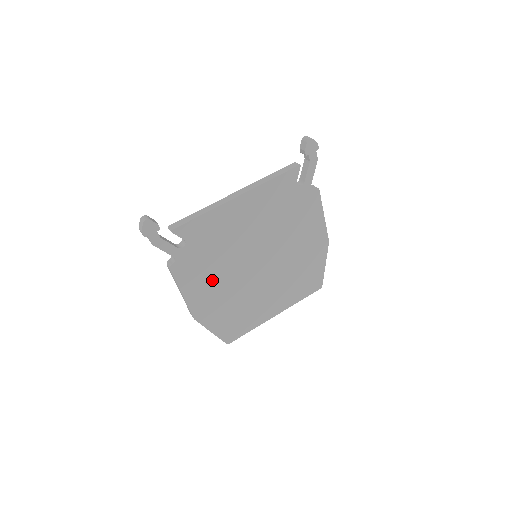
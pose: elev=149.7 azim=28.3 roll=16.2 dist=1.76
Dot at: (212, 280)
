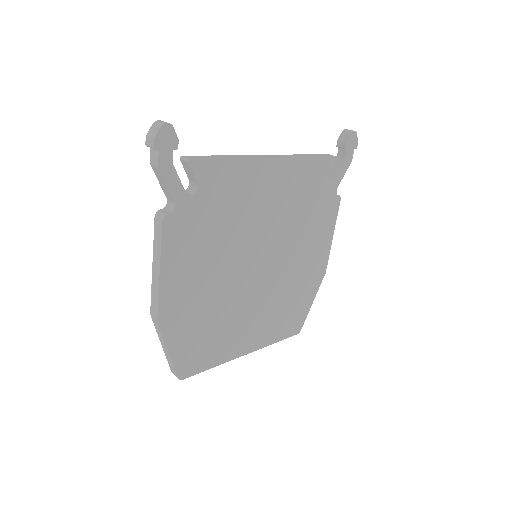
Dot at: (202, 265)
